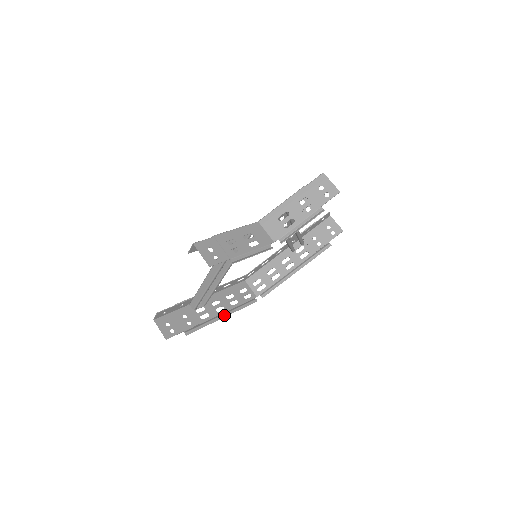
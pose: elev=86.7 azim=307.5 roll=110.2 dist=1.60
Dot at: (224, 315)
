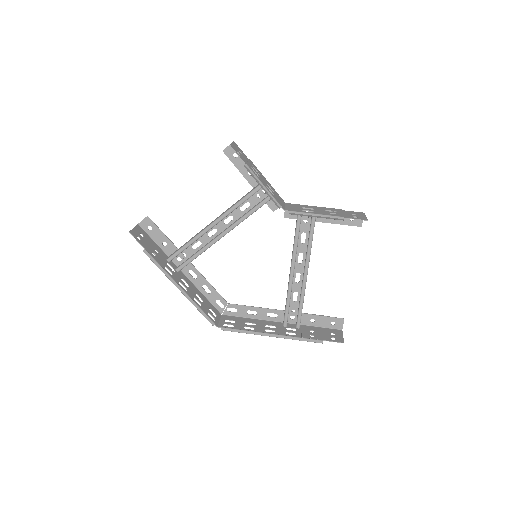
Dot at: (181, 289)
